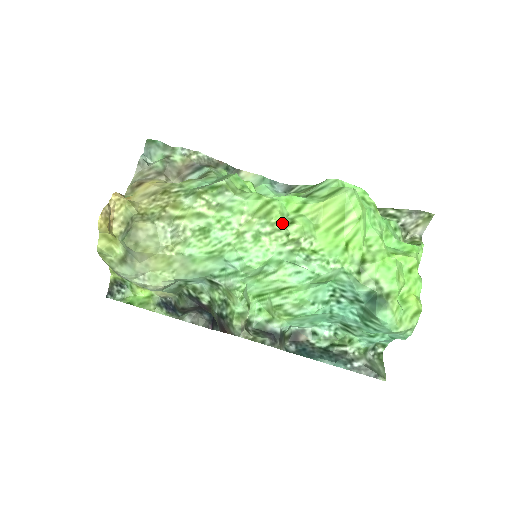
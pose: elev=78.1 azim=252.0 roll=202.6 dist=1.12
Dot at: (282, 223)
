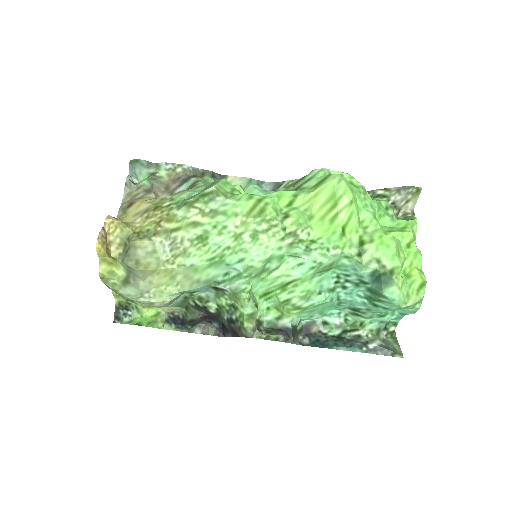
Dot at: (277, 218)
